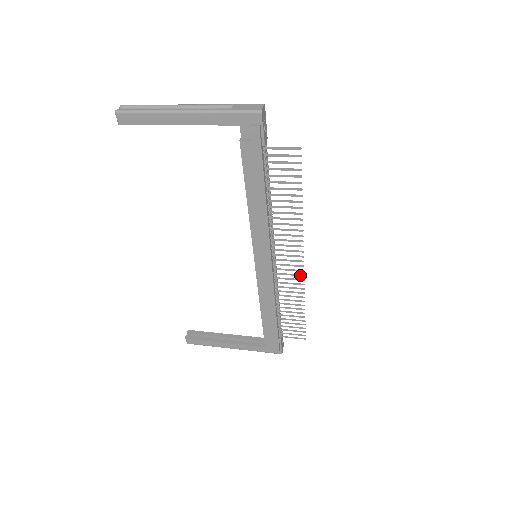
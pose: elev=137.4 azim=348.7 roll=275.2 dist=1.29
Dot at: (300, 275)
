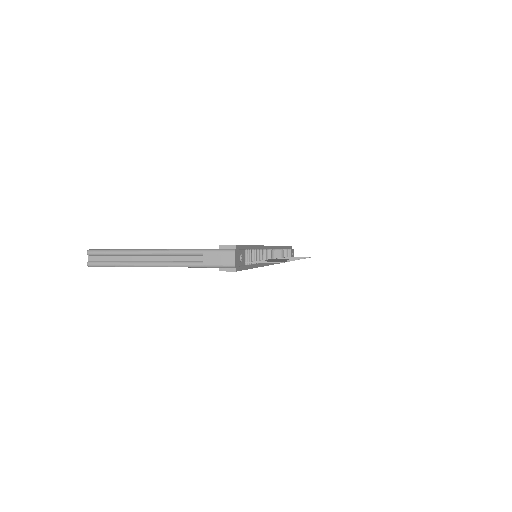
Dot at: occluded
